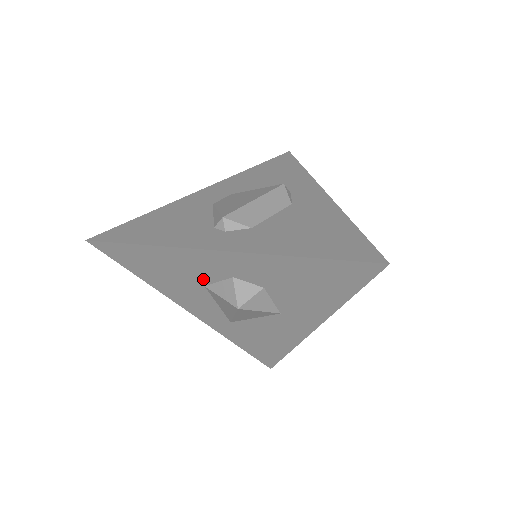
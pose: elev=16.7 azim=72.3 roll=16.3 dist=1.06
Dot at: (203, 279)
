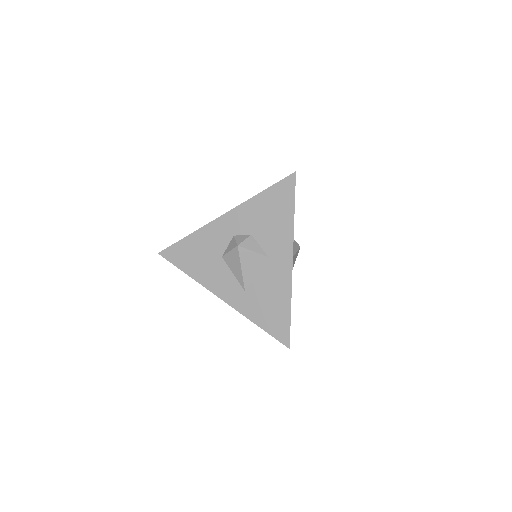
Dot at: (220, 249)
